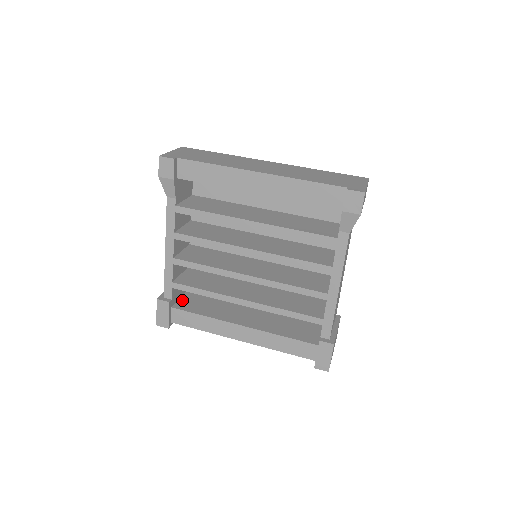
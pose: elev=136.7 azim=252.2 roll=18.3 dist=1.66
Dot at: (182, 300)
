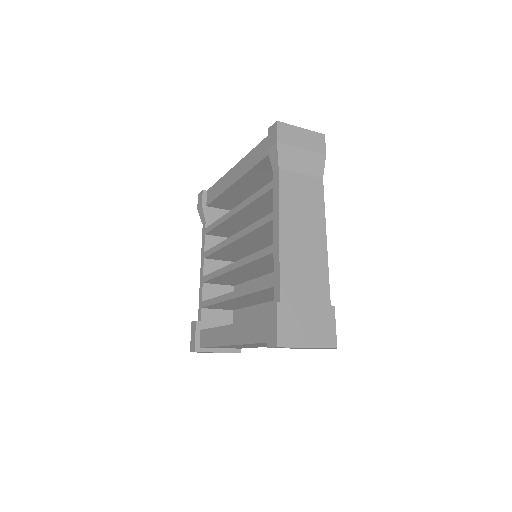
Dot at: occluded
